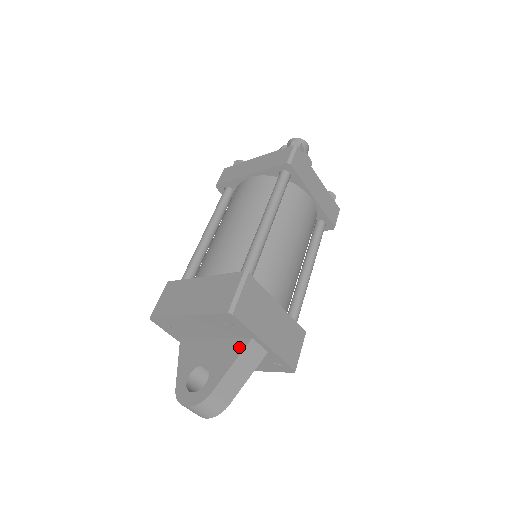
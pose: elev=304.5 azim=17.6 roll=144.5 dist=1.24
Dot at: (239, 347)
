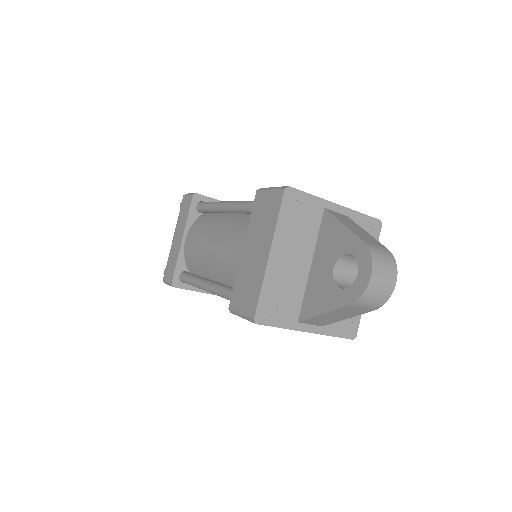
Dot at: (328, 222)
